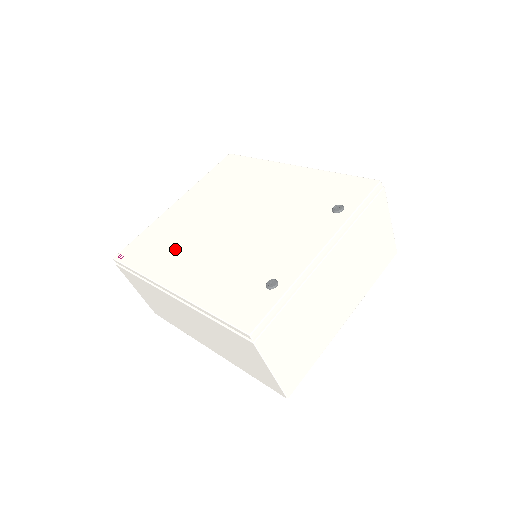
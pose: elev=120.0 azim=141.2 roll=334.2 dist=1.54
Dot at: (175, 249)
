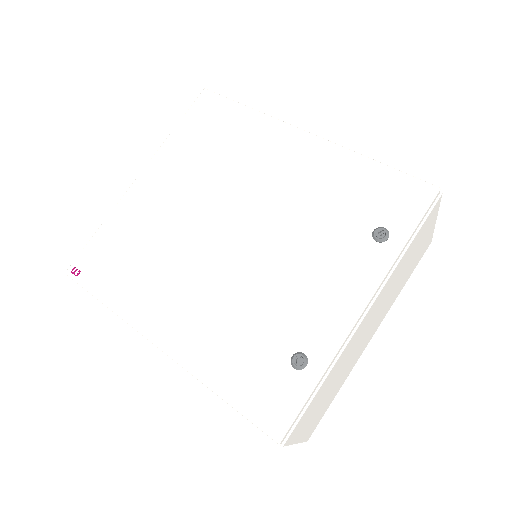
Dot at: (152, 271)
